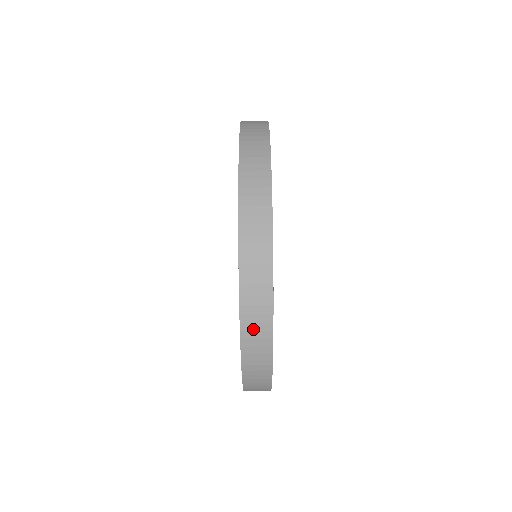
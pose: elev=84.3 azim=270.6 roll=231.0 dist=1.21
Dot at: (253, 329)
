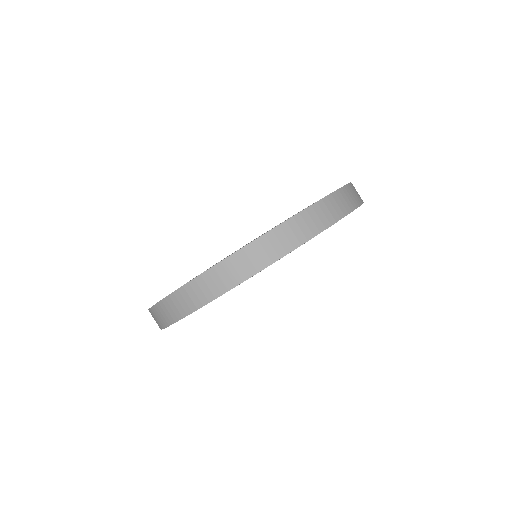
Dot at: (313, 217)
